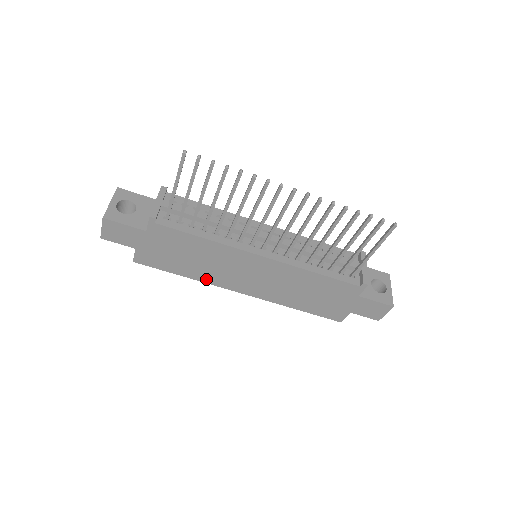
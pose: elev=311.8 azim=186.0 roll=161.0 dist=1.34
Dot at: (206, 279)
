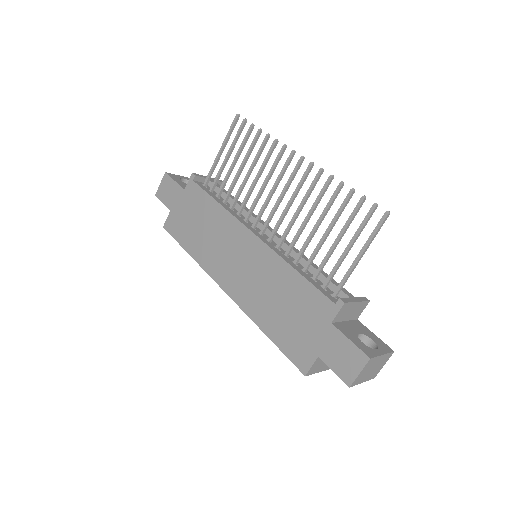
Dot at: (203, 261)
